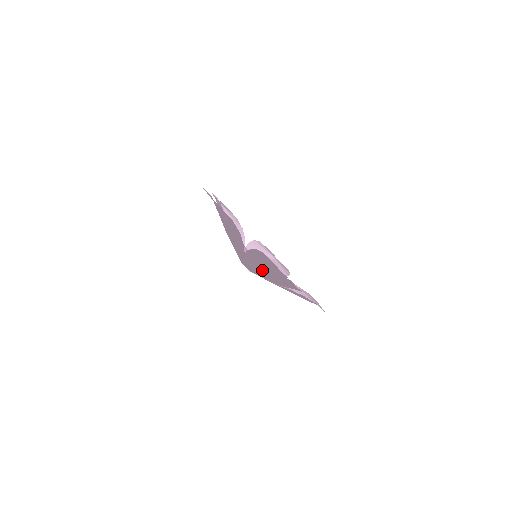
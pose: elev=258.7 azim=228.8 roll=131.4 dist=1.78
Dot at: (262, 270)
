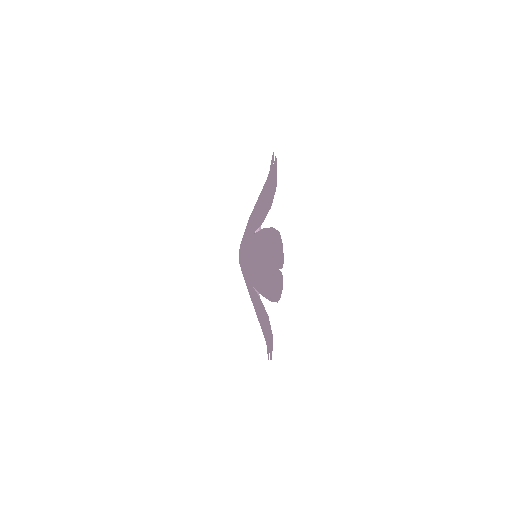
Dot at: (255, 209)
